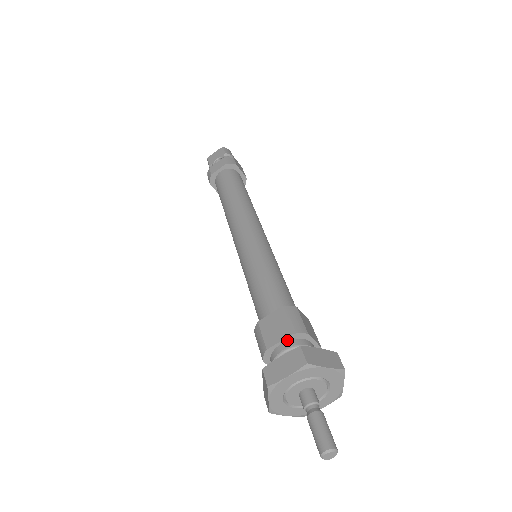
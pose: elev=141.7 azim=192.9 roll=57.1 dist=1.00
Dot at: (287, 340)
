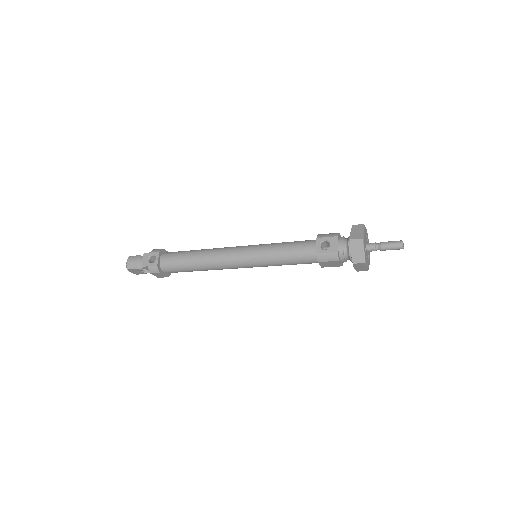
Dot at: occluded
